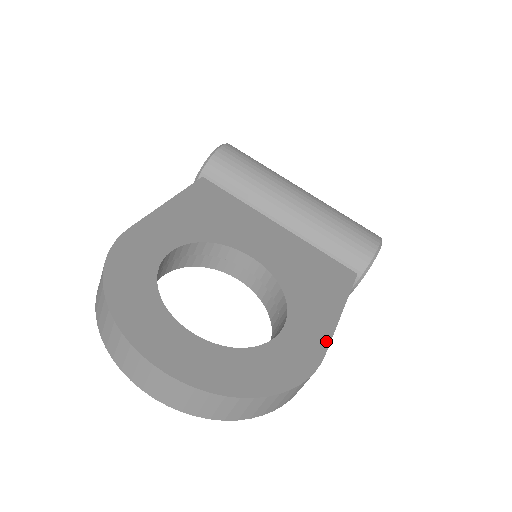
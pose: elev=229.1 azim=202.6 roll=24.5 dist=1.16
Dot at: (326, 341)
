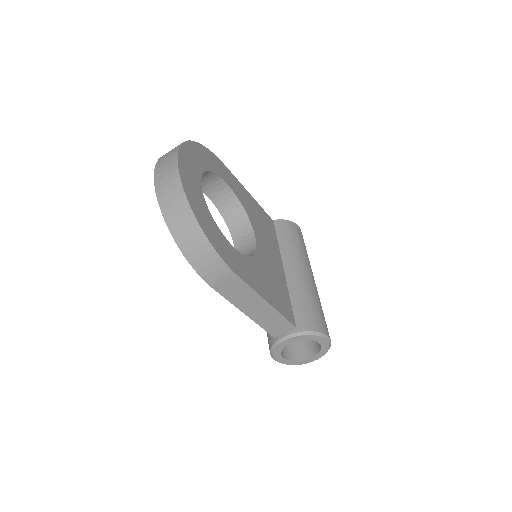
Dot at: (245, 280)
